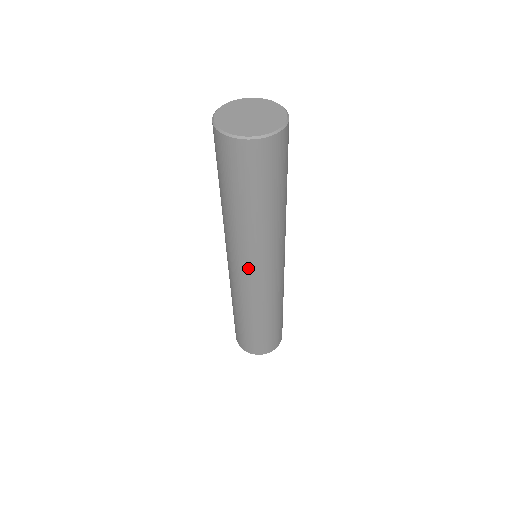
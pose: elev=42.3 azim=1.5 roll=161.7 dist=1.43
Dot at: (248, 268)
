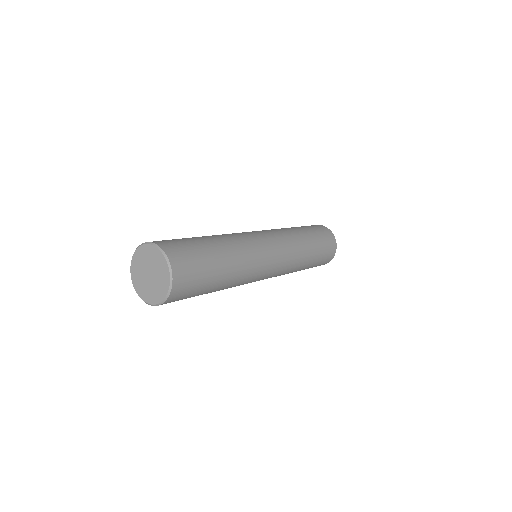
Dot at: occluded
